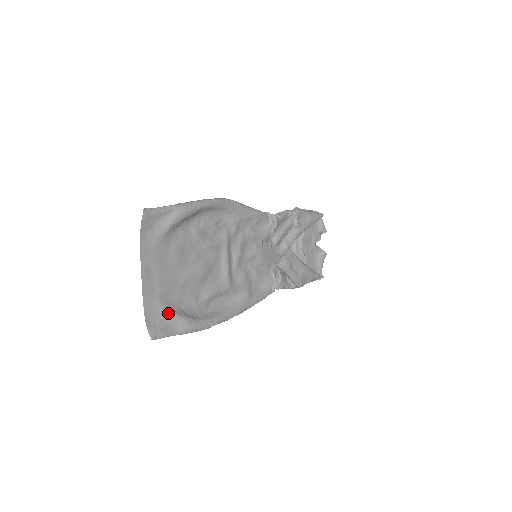
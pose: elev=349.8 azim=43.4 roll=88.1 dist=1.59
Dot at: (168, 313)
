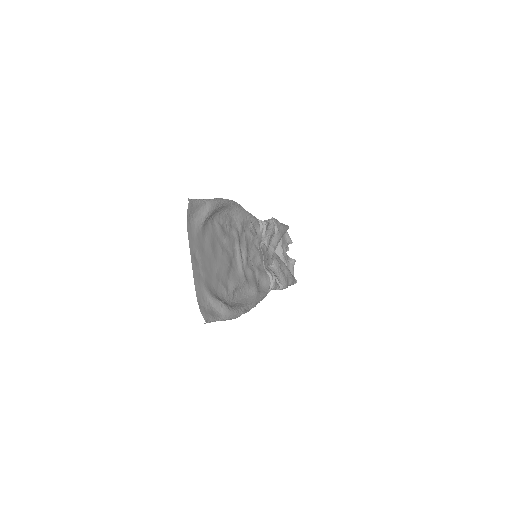
Dot at: (212, 298)
